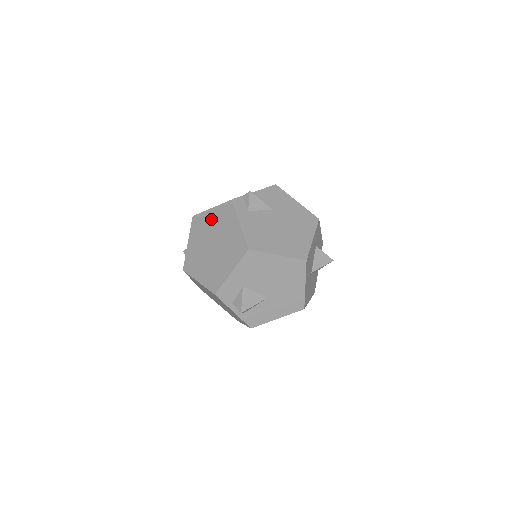
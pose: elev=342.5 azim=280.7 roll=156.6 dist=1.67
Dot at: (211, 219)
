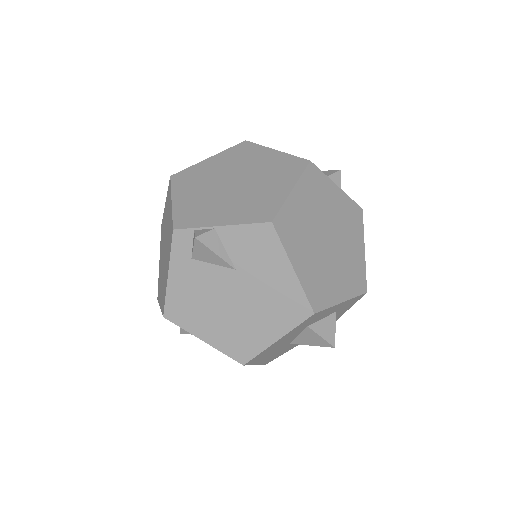
Dot at: (169, 215)
